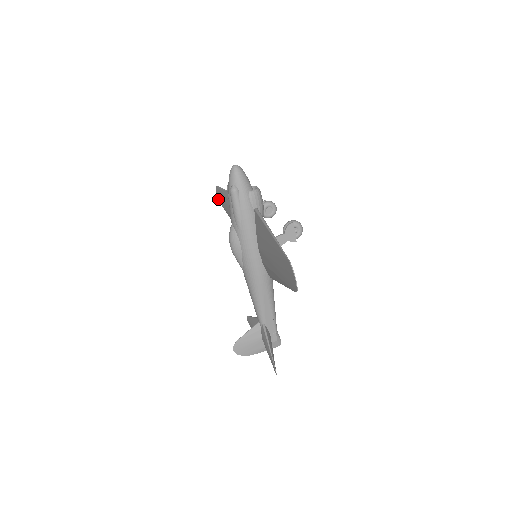
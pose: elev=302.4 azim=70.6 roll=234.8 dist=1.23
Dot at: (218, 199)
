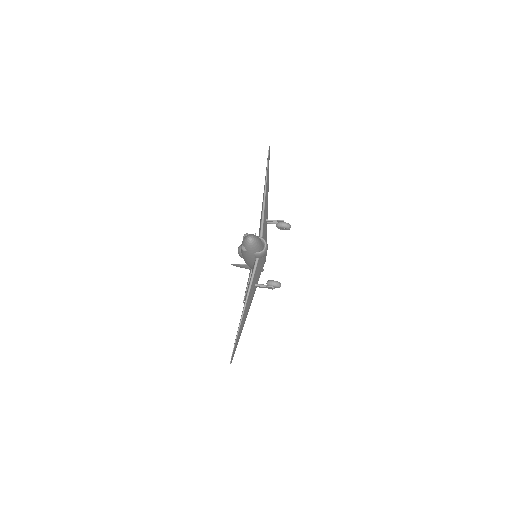
Dot at: occluded
